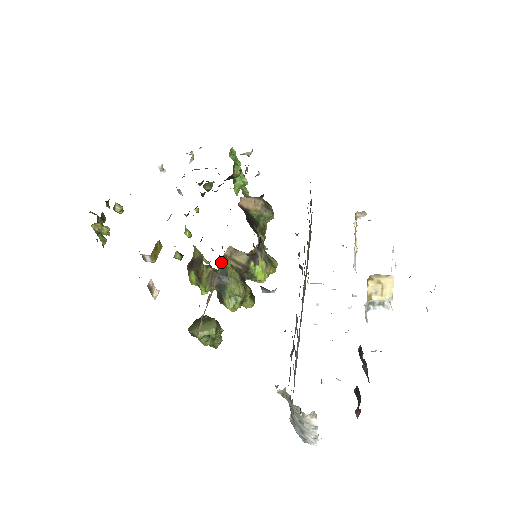
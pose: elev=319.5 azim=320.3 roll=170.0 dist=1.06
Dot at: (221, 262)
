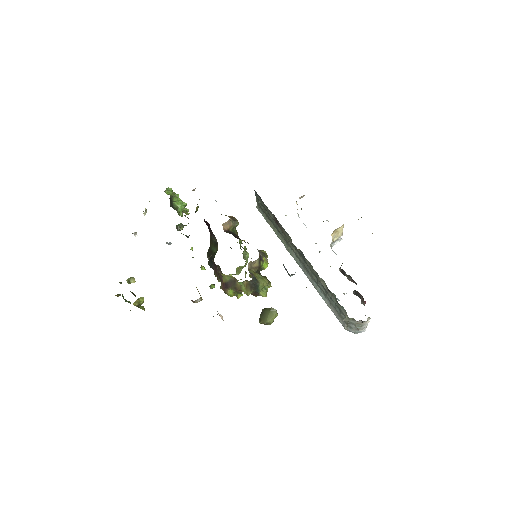
Dot at: (250, 274)
